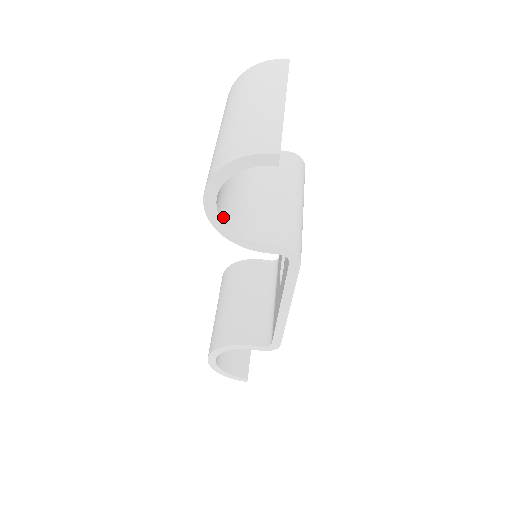
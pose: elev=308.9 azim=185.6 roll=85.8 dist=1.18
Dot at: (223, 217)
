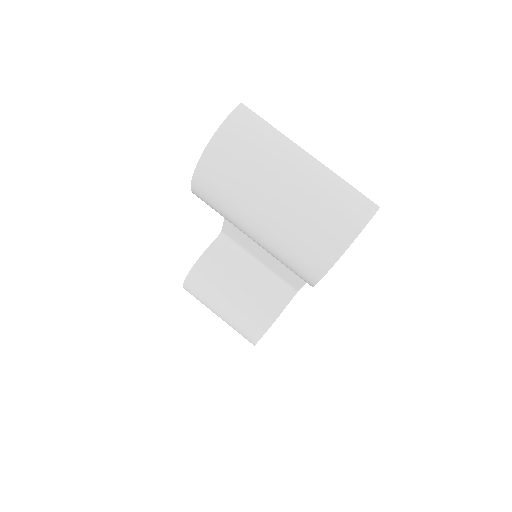
Dot at: occluded
